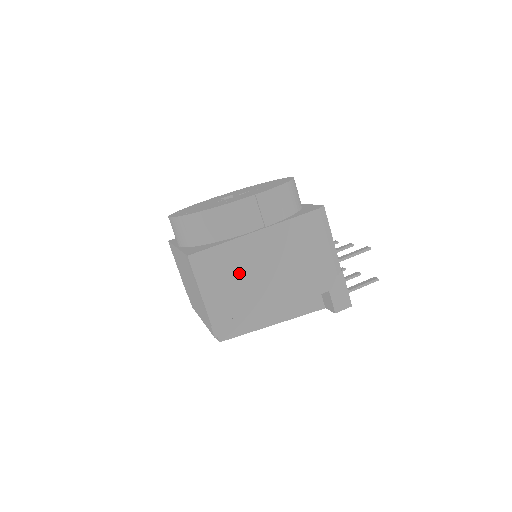
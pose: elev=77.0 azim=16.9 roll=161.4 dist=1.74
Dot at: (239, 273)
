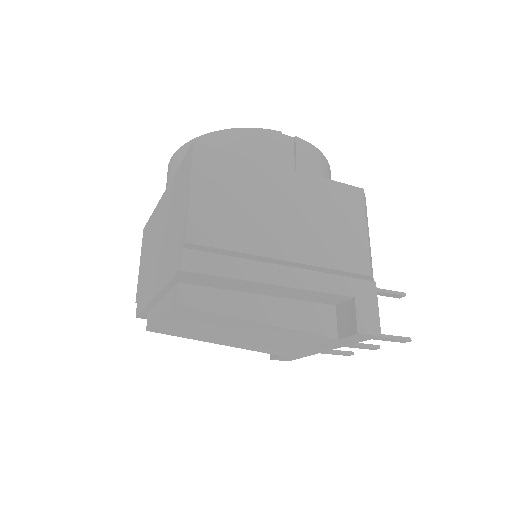
Dot at: (249, 199)
